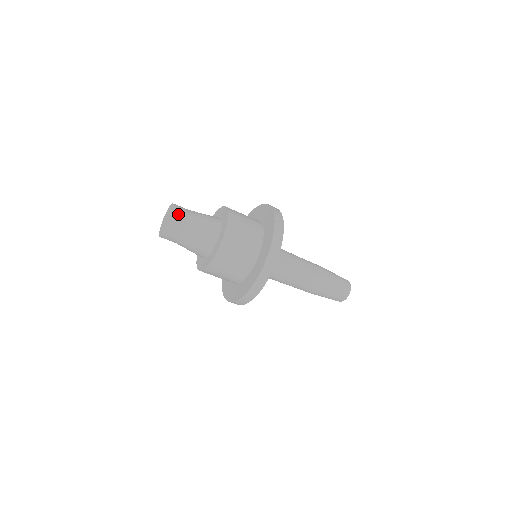
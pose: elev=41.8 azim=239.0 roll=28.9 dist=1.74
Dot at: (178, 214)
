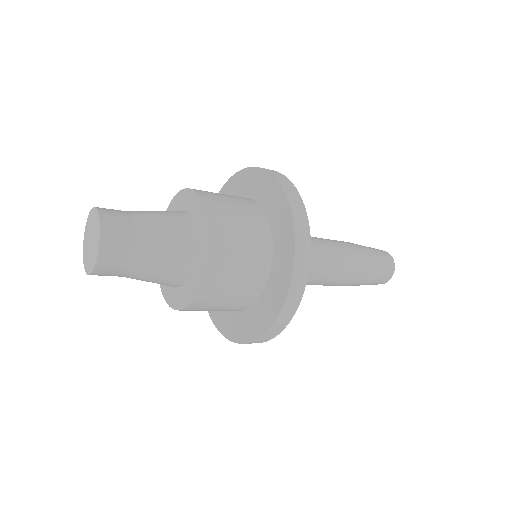
Dot at: (111, 222)
